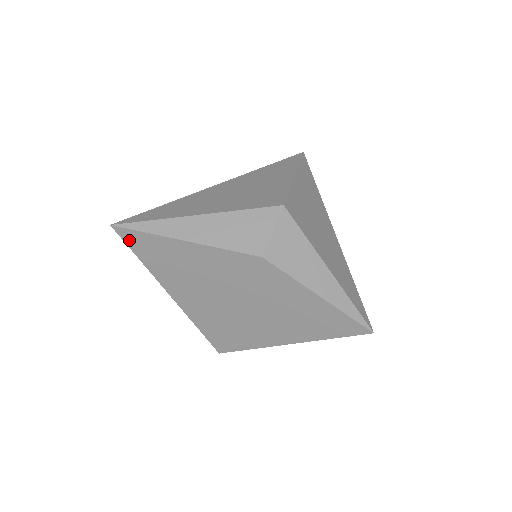
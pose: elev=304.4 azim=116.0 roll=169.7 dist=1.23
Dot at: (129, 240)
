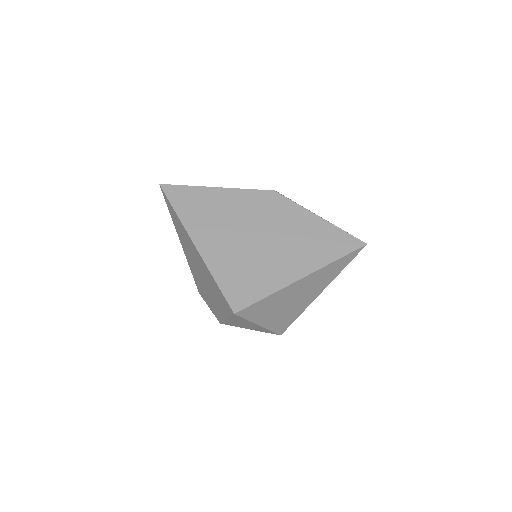
Dot at: (171, 194)
